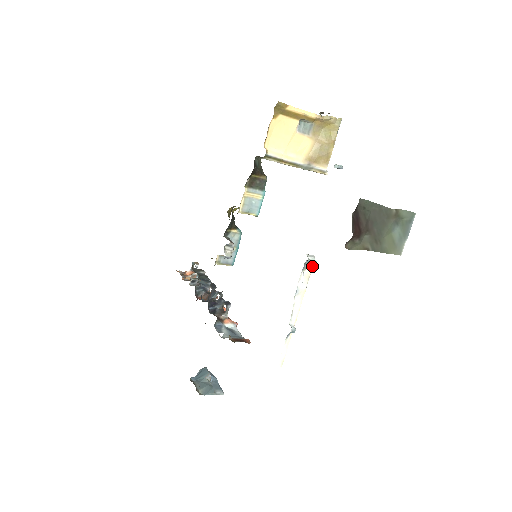
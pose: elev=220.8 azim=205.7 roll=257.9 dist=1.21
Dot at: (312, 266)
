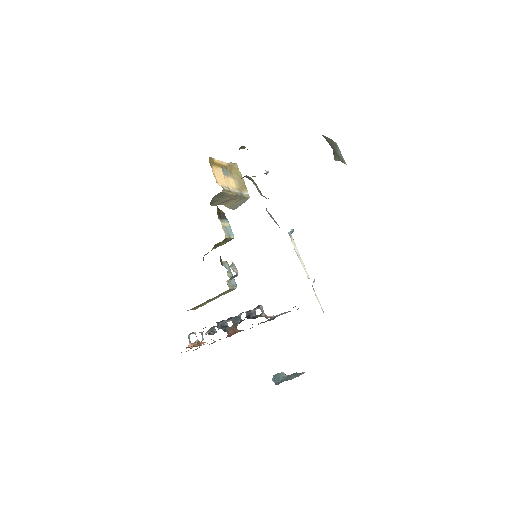
Dot at: (292, 237)
